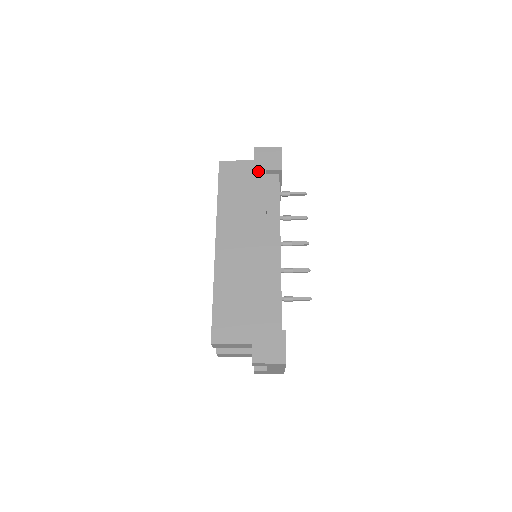
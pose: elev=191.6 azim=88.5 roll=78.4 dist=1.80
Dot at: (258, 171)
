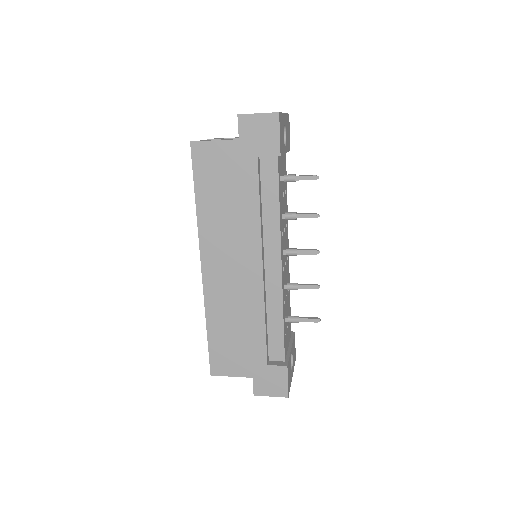
Dot at: (246, 158)
